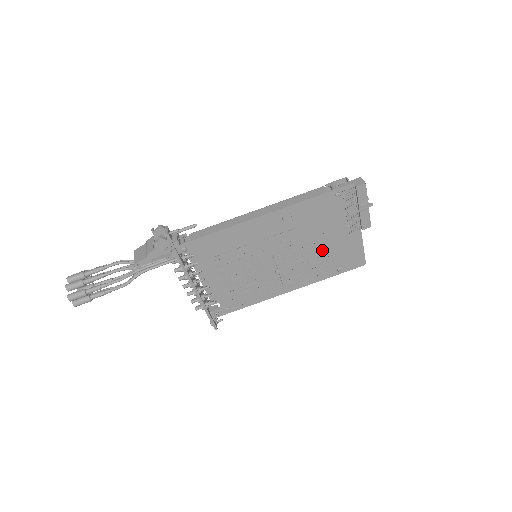
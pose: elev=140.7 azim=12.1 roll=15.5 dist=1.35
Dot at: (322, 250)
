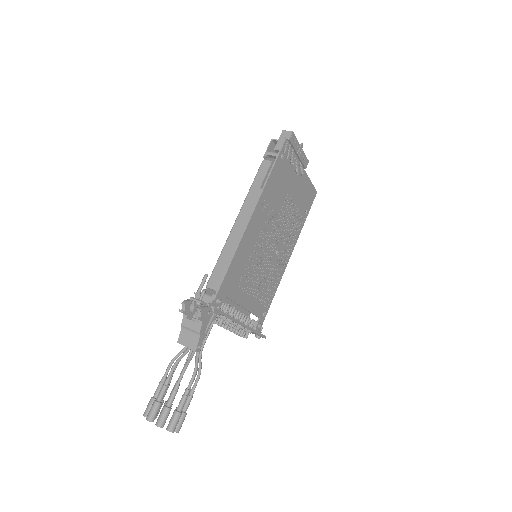
Dot at: (292, 208)
